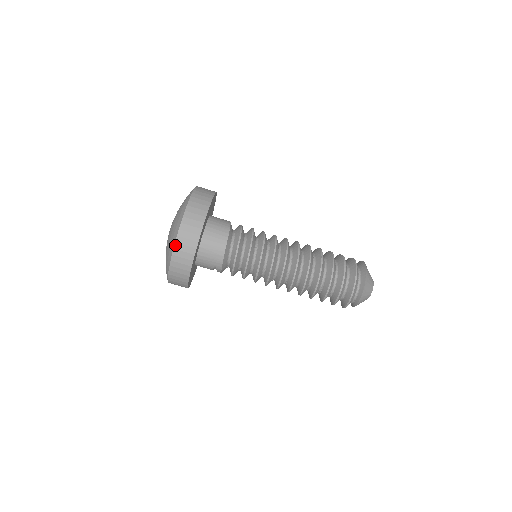
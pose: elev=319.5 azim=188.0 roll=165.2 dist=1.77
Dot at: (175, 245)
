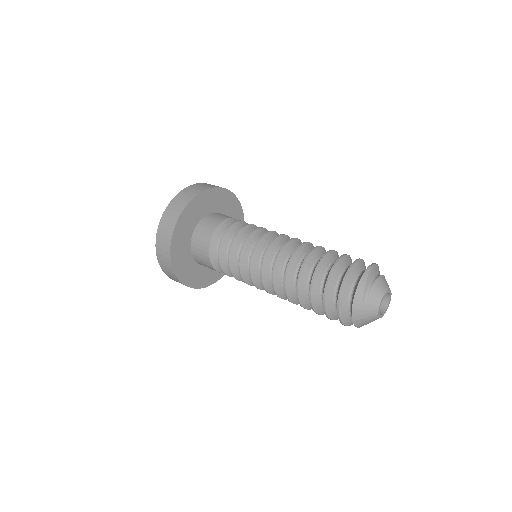
Dot at: (169, 277)
